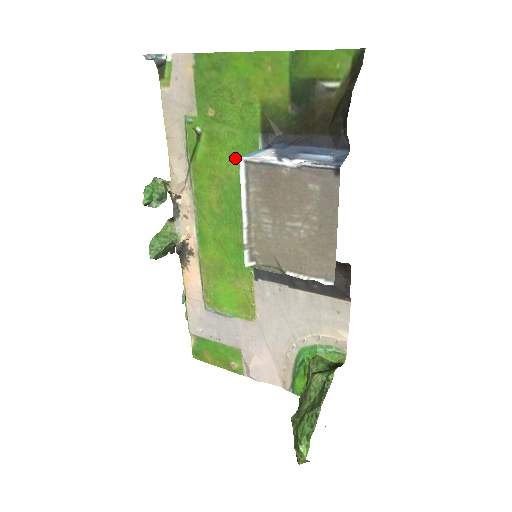
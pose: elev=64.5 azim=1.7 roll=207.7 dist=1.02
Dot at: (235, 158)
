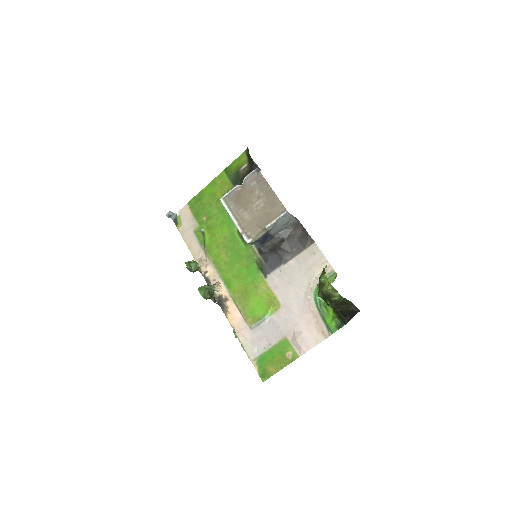
Dot at: (224, 226)
